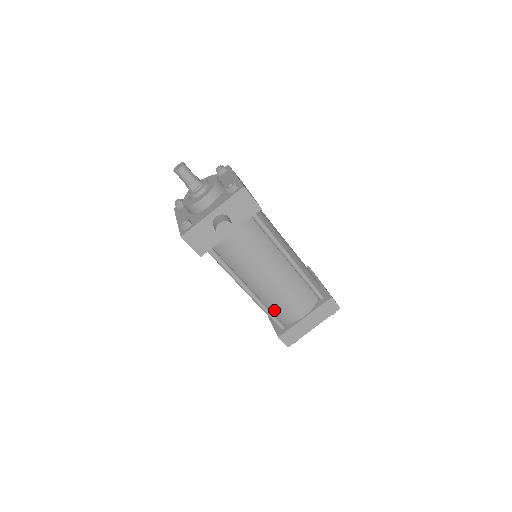
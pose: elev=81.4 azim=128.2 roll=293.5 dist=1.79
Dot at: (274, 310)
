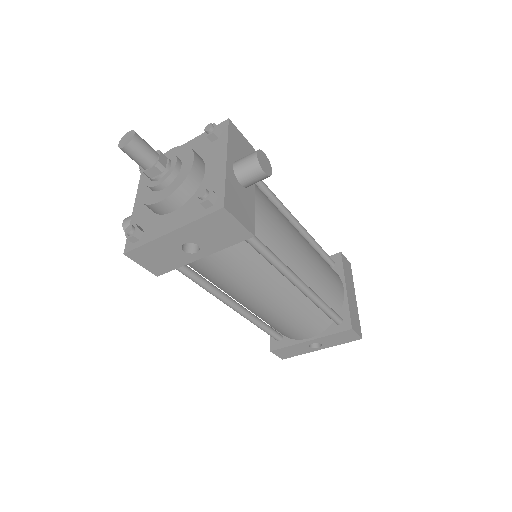
Dot at: (324, 300)
